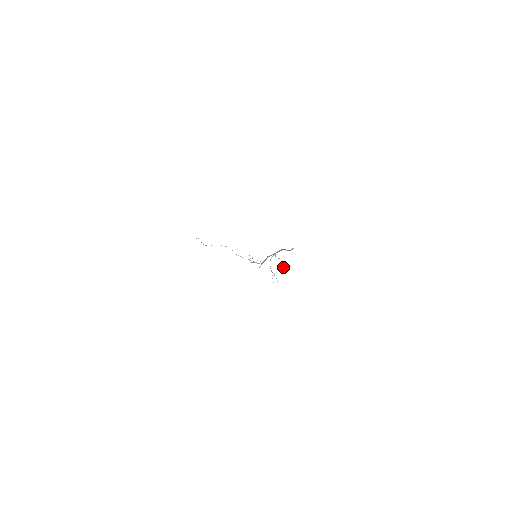
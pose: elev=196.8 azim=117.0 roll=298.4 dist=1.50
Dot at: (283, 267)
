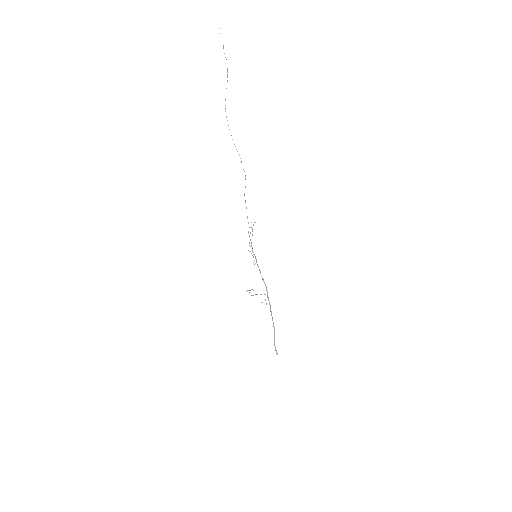
Dot at: (262, 302)
